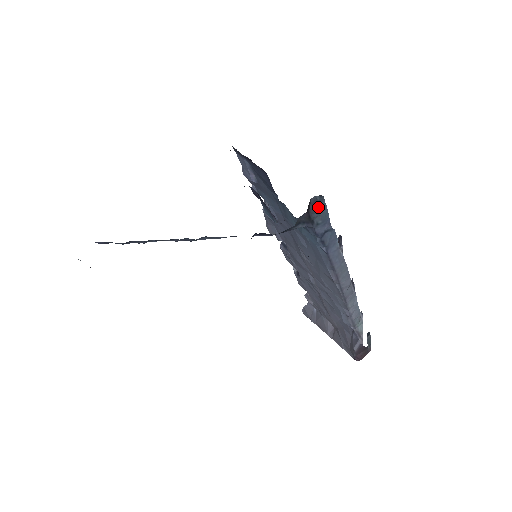
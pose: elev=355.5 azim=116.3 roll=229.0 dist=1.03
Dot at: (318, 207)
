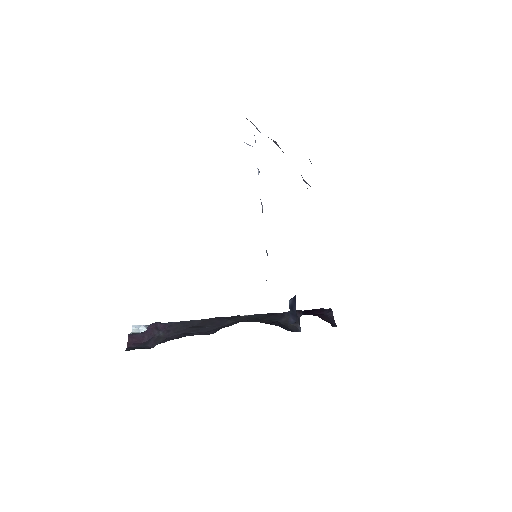
Dot at: occluded
